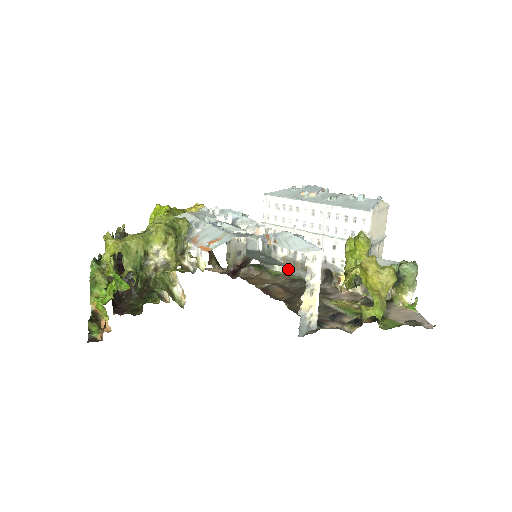
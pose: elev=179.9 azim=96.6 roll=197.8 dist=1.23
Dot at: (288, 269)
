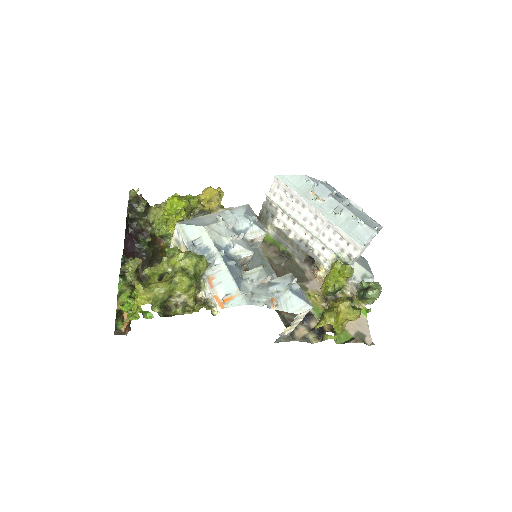
Dot at: (279, 237)
